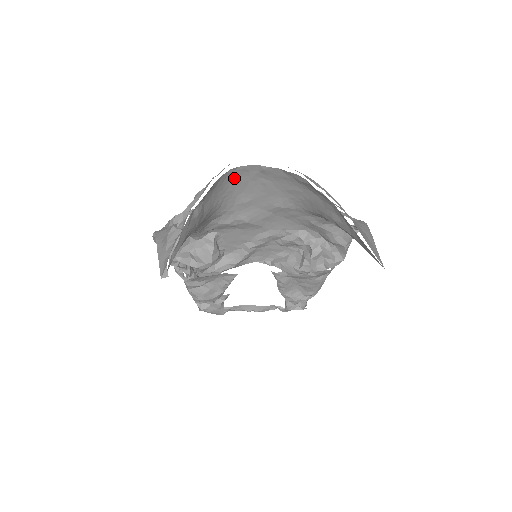
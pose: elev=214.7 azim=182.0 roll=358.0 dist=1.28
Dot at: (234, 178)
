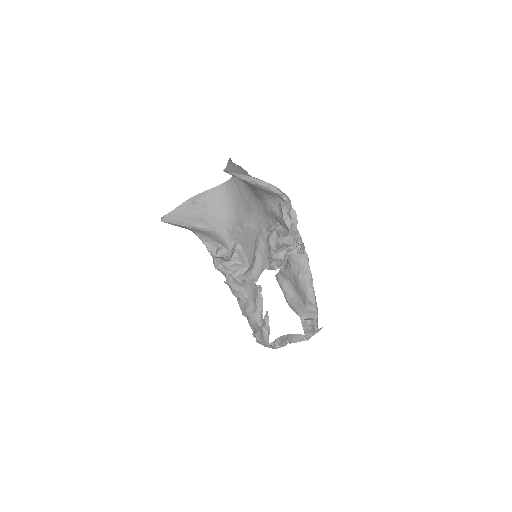
Dot at: (227, 191)
